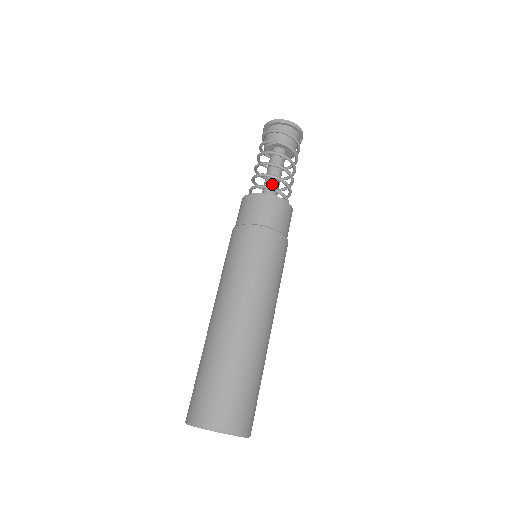
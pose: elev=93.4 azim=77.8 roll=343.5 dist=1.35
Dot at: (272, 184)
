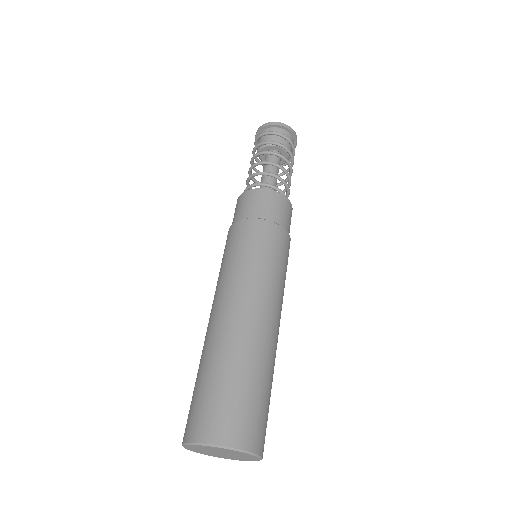
Dot at: occluded
